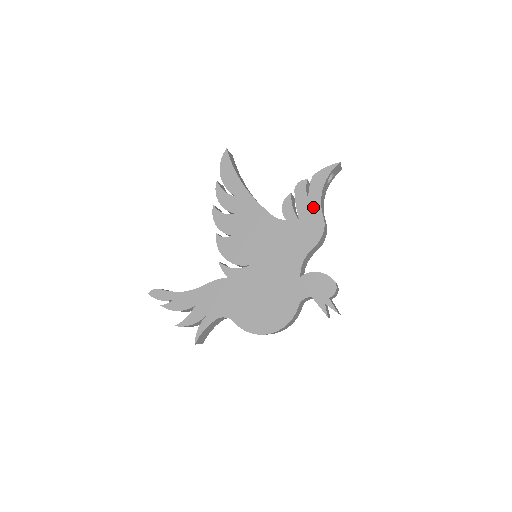
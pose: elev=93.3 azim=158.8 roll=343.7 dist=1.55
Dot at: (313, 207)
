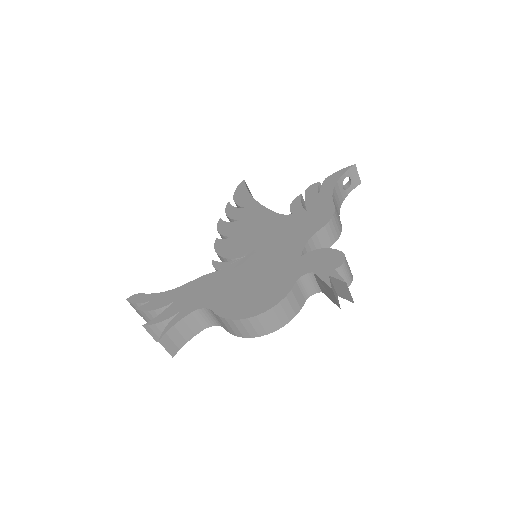
Dot at: (323, 199)
